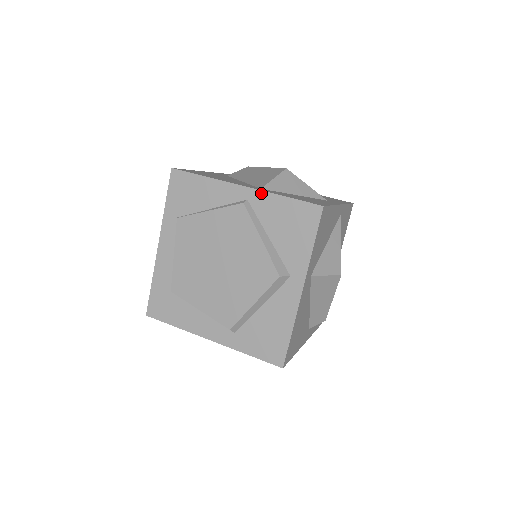
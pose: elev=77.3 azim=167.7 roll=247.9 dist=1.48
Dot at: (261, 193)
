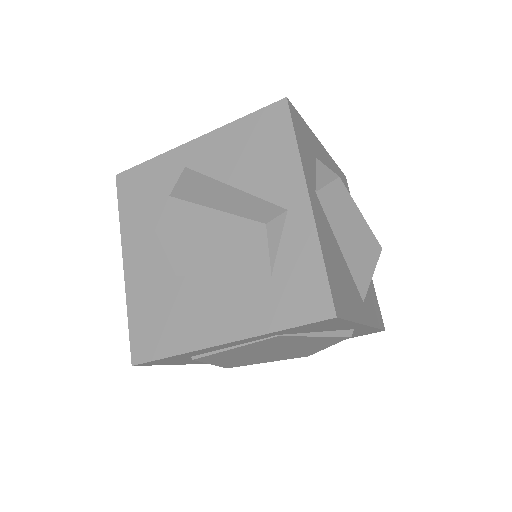
Dot at: occluded
